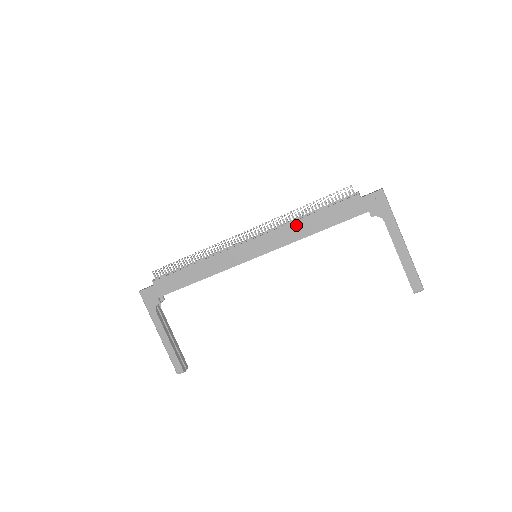
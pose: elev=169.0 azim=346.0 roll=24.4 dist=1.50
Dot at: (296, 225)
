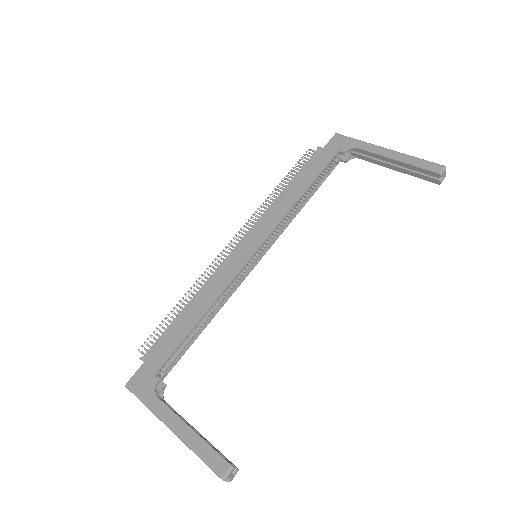
Dot at: (279, 200)
